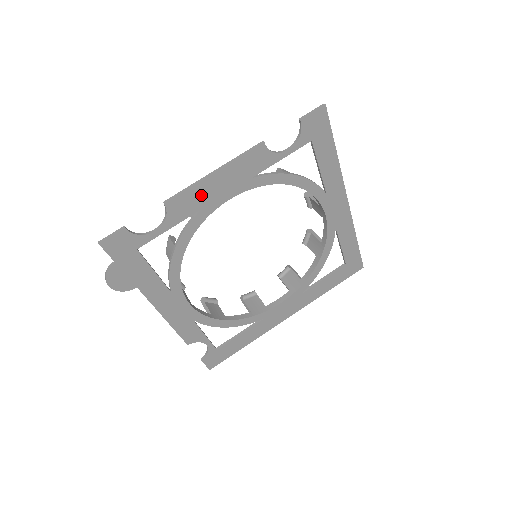
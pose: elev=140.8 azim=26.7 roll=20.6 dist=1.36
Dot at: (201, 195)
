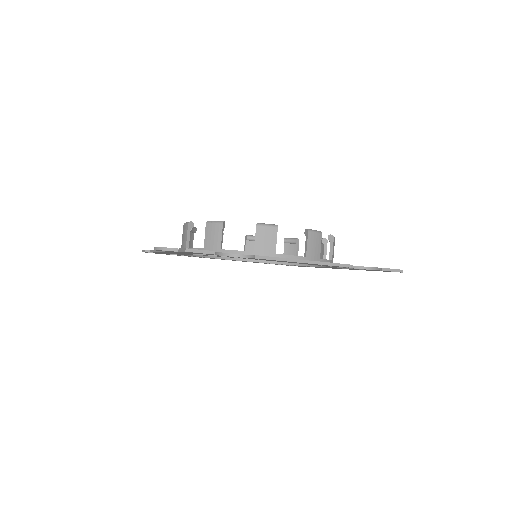
Dot at: occluded
